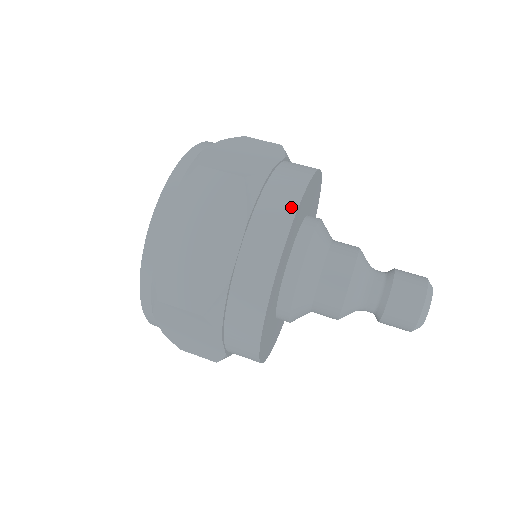
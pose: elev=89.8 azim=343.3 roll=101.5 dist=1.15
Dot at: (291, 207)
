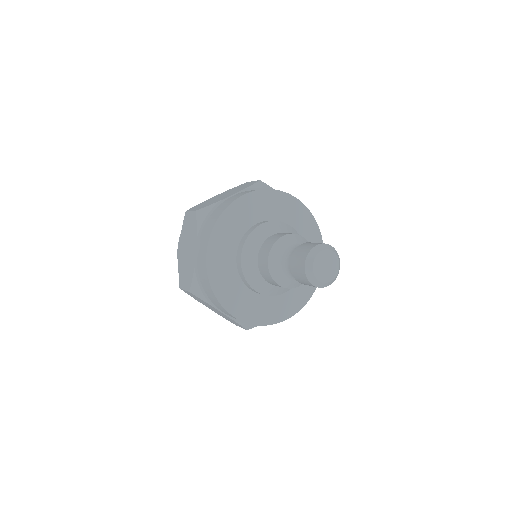
Dot at: (271, 189)
